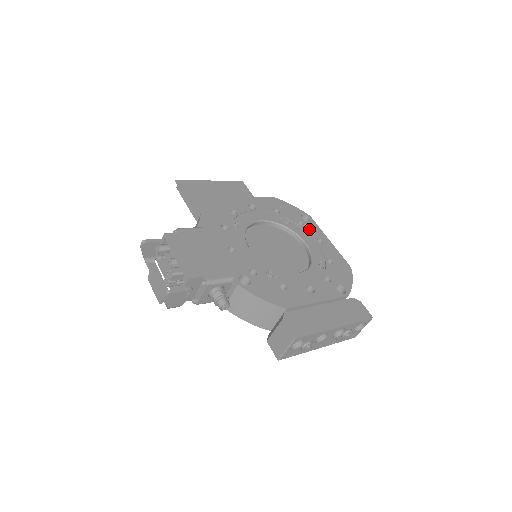
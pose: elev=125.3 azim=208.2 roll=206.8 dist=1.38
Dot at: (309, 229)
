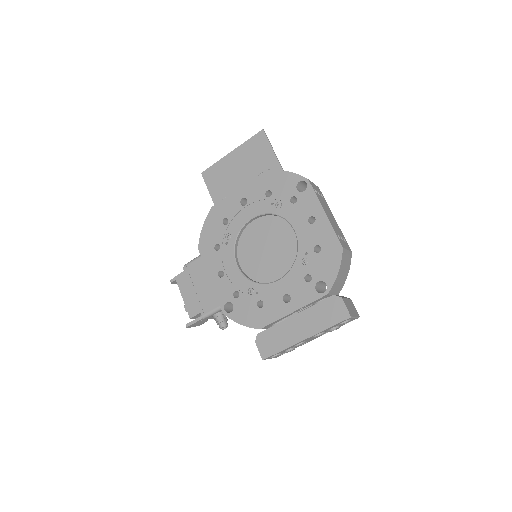
Dot at: (302, 205)
